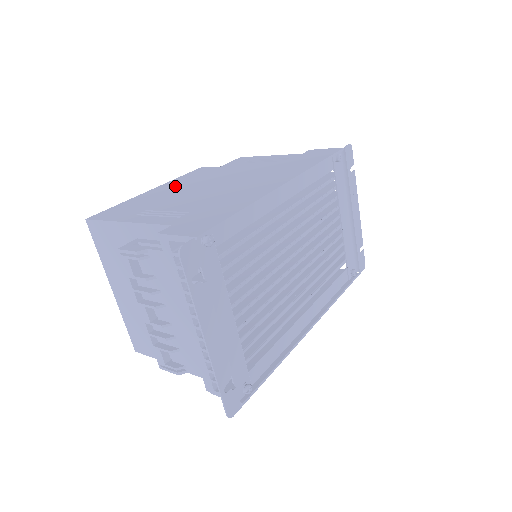
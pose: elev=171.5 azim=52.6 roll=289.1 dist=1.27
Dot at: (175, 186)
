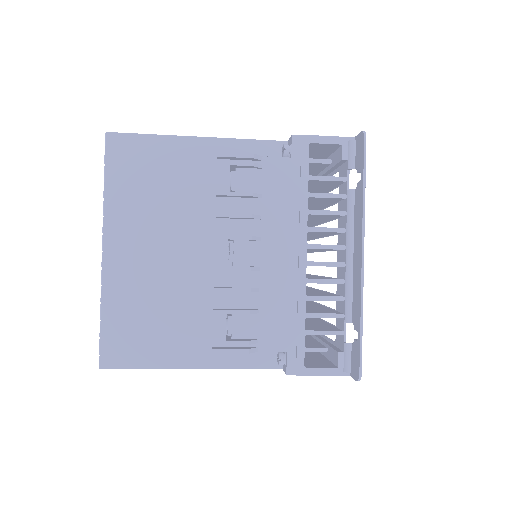
Dot at: occluded
